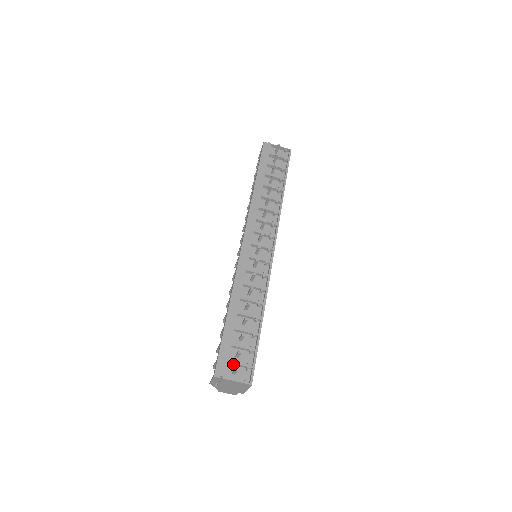
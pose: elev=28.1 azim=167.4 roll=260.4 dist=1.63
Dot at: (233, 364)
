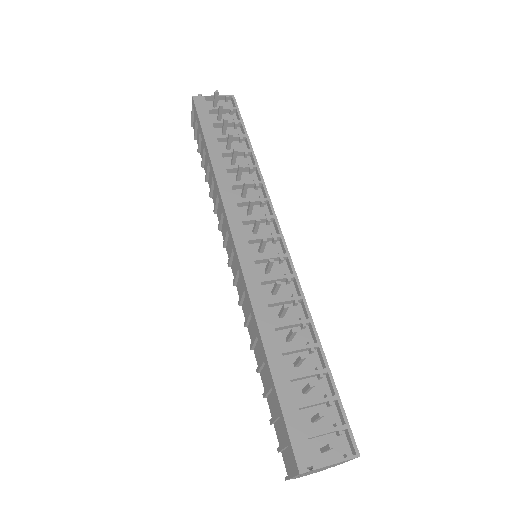
Dot at: (315, 437)
